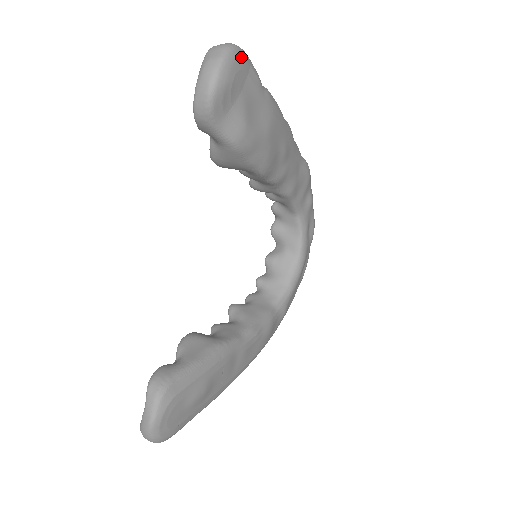
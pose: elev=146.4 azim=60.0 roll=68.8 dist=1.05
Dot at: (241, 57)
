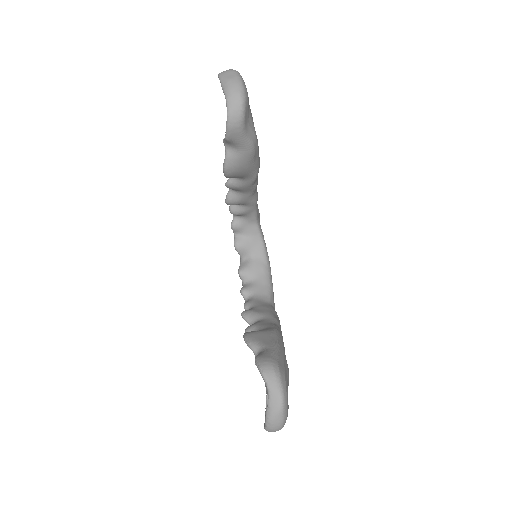
Dot at: occluded
